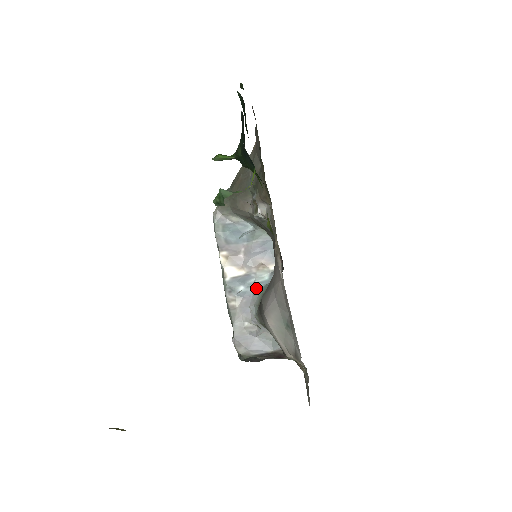
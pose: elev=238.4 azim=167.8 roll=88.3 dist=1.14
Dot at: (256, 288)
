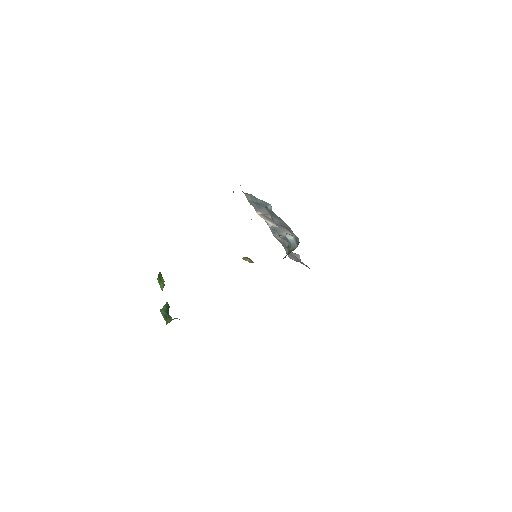
Dot at: occluded
